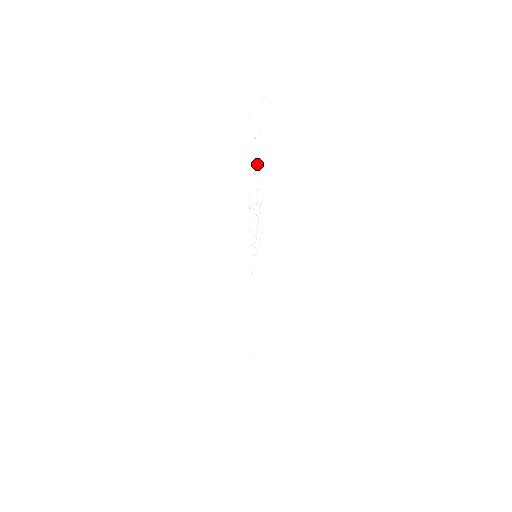
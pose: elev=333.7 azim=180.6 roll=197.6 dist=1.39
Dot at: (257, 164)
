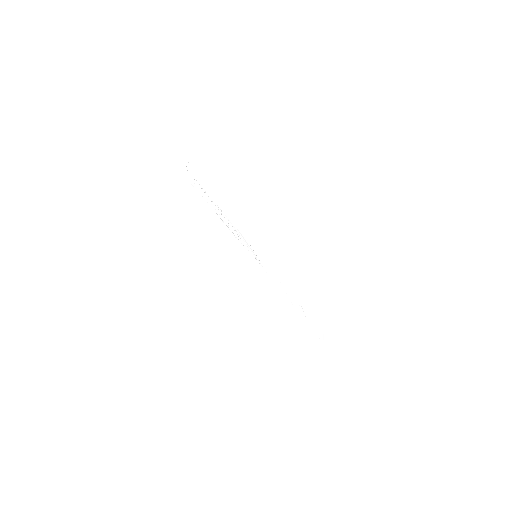
Dot at: (210, 200)
